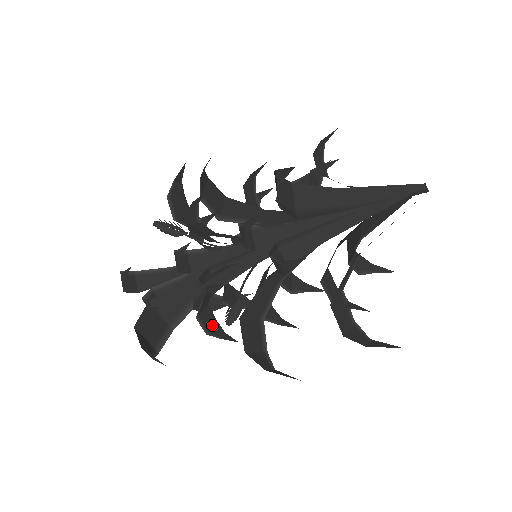
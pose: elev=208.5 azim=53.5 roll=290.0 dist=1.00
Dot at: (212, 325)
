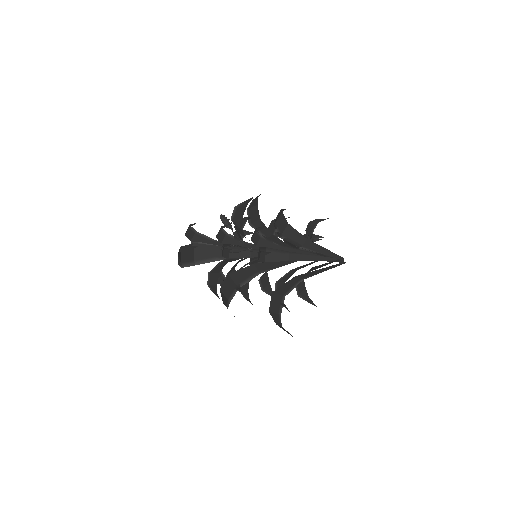
Dot at: (213, 284)
